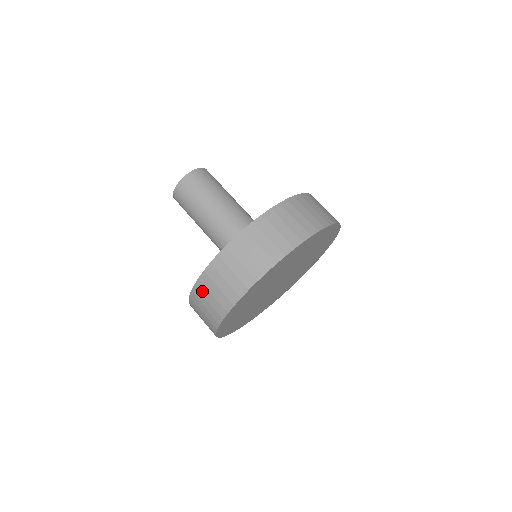
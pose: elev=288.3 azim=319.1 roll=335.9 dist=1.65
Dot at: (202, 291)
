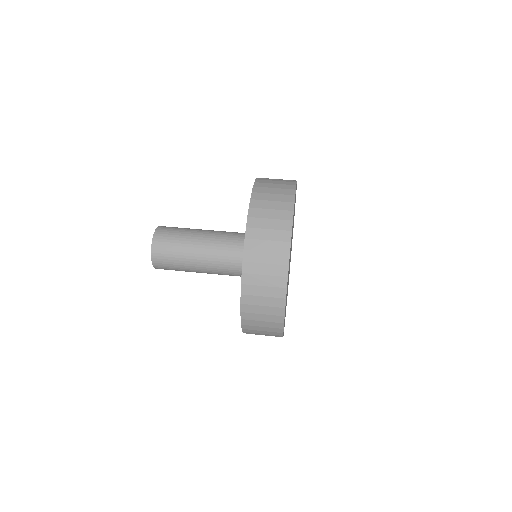
Dot at: (251, 292)
